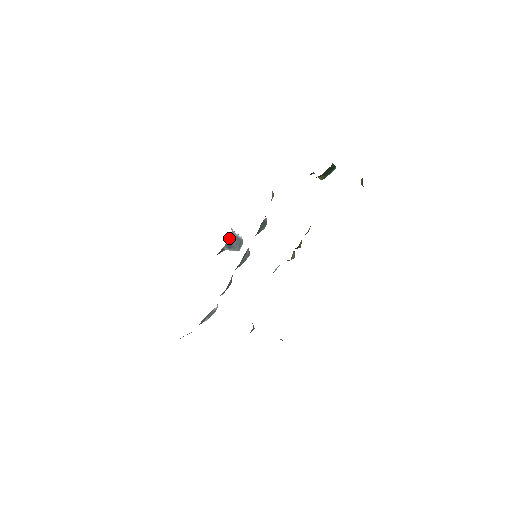
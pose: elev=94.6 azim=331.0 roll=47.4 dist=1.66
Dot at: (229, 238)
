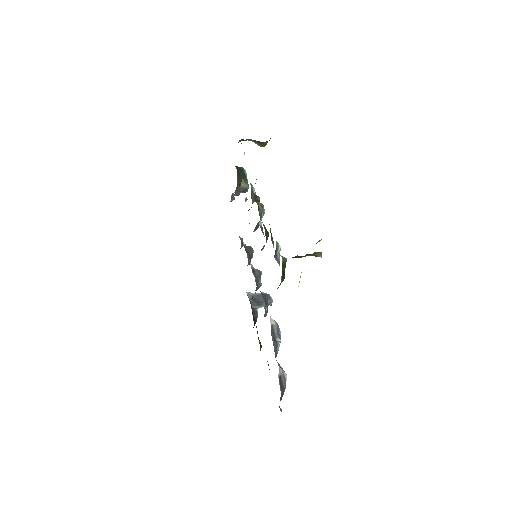
Dot at: (251, 300)
